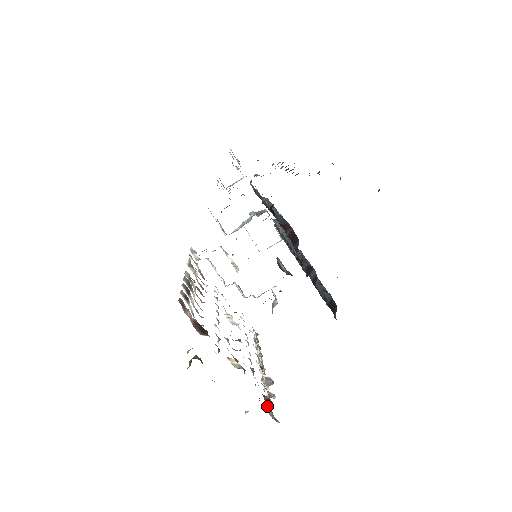
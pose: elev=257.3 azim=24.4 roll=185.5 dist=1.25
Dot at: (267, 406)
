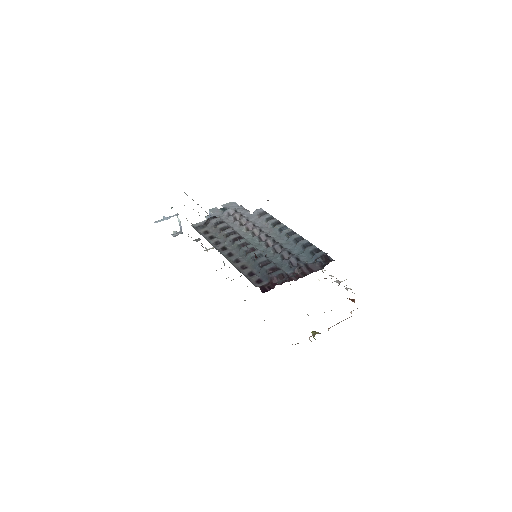
Dot at: occluded
